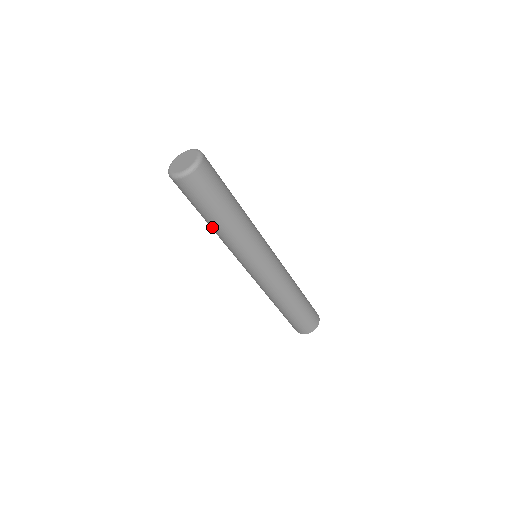
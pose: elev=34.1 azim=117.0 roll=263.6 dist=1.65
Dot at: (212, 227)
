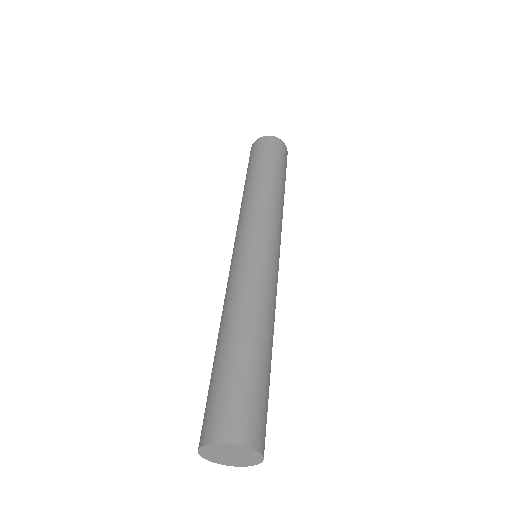
Dot at: (253, 182)
